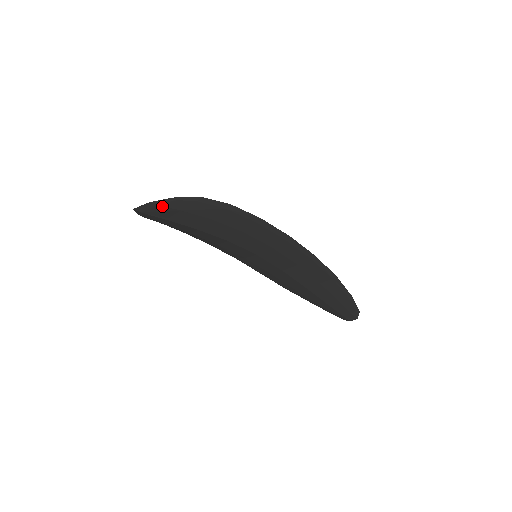
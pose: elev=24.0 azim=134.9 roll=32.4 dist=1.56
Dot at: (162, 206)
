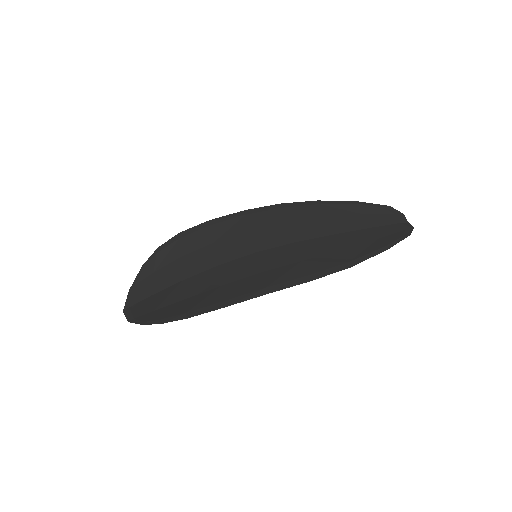
Dot at: (139, 318)
